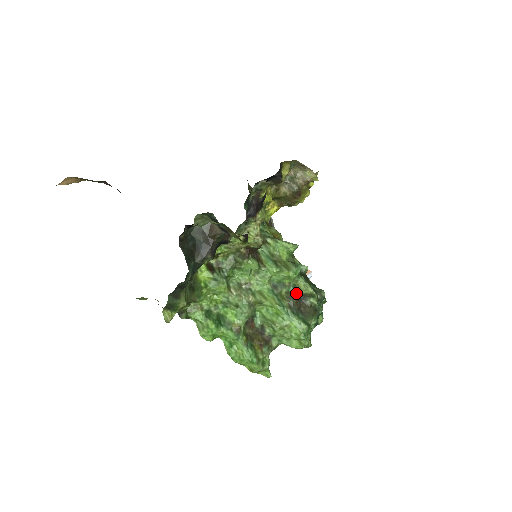
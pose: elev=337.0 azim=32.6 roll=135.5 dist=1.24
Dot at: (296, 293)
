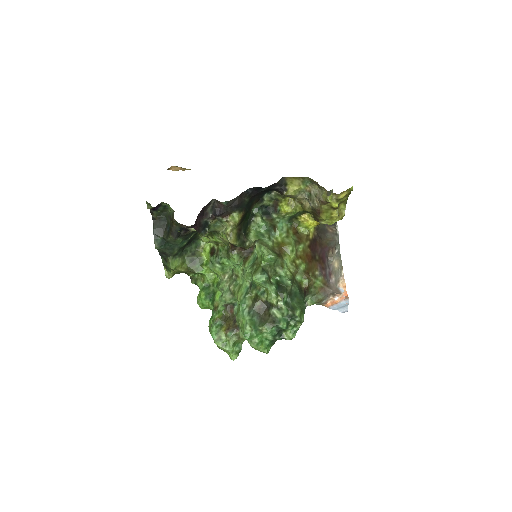
Dot at: (262, 298)
